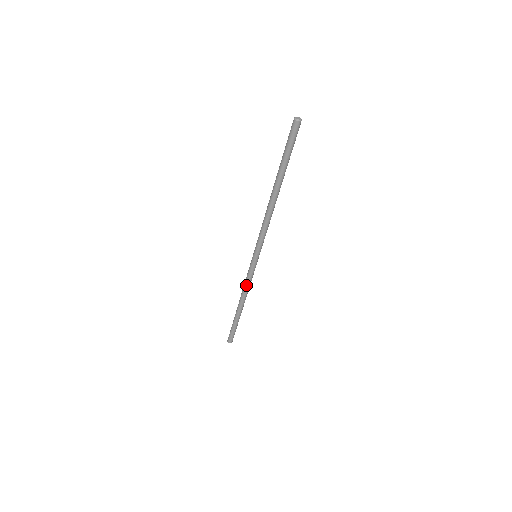
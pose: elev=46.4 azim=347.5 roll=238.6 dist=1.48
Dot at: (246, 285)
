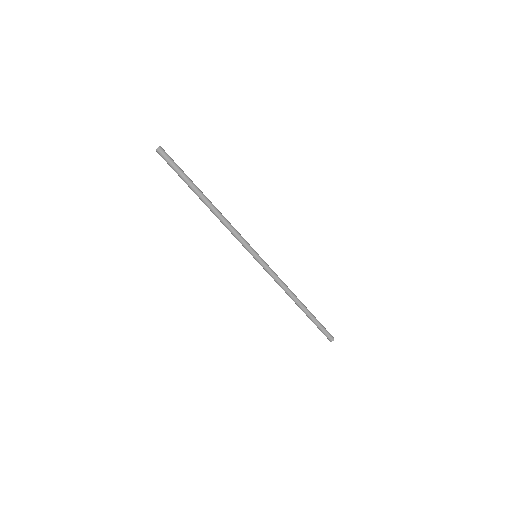
Dot at: (277, 283)
